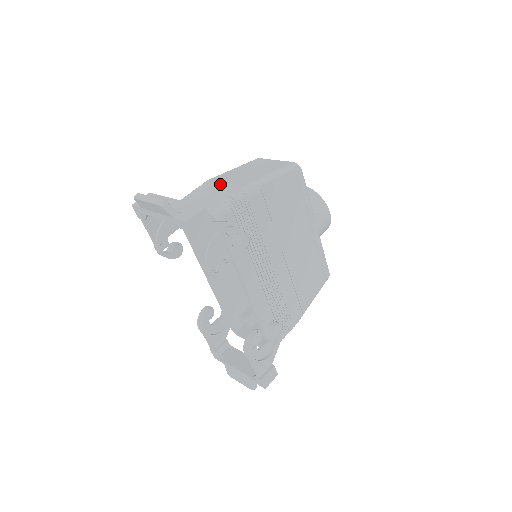
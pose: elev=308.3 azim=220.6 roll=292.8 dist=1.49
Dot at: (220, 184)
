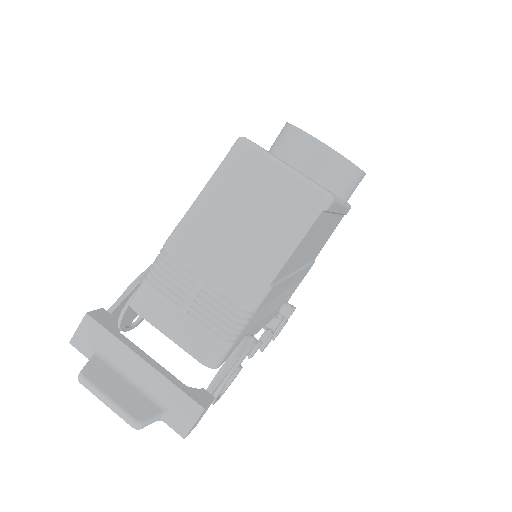
Dot at: (198, 275)
